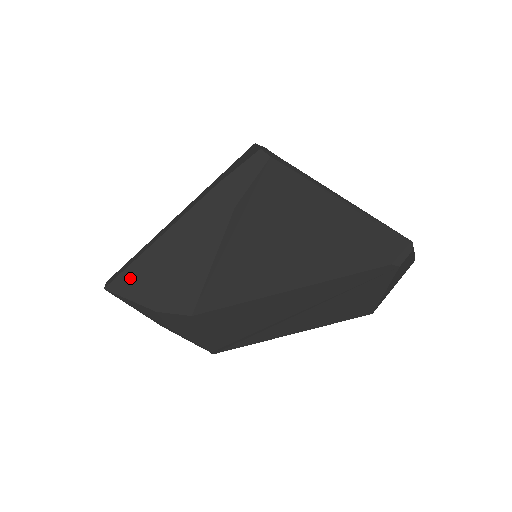
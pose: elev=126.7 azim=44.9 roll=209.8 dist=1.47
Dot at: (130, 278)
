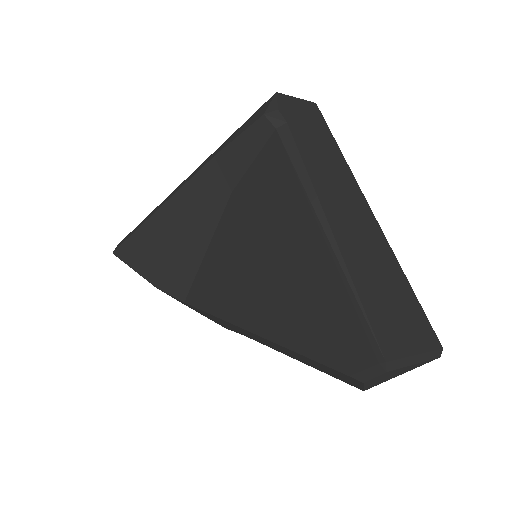
Dot at: (132, 249)
